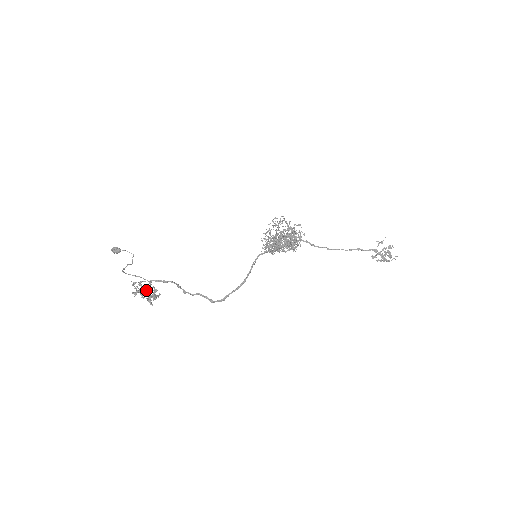
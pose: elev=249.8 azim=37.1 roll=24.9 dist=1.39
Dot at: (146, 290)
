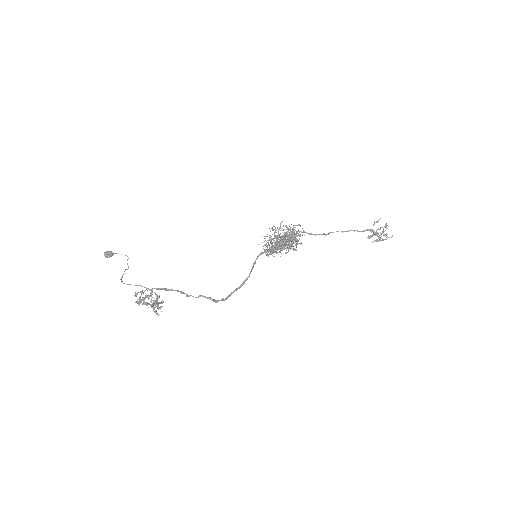
Dot at: occluded
